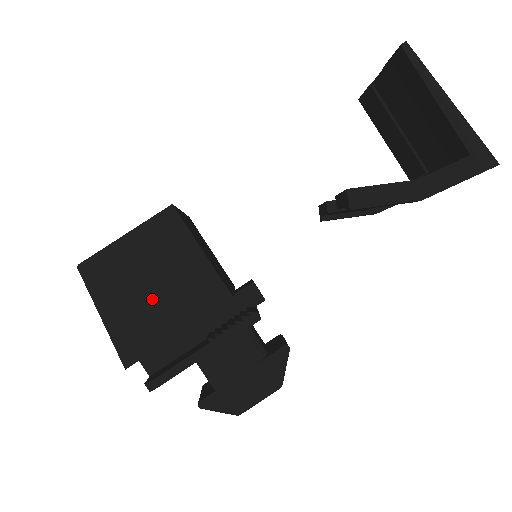
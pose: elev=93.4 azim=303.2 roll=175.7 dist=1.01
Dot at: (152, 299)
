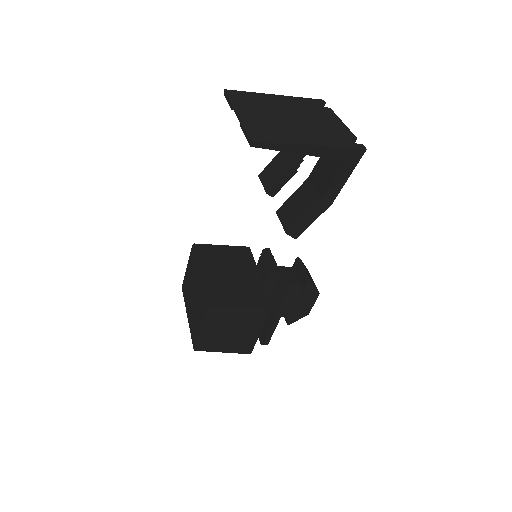
Dot at: (237, 334)
